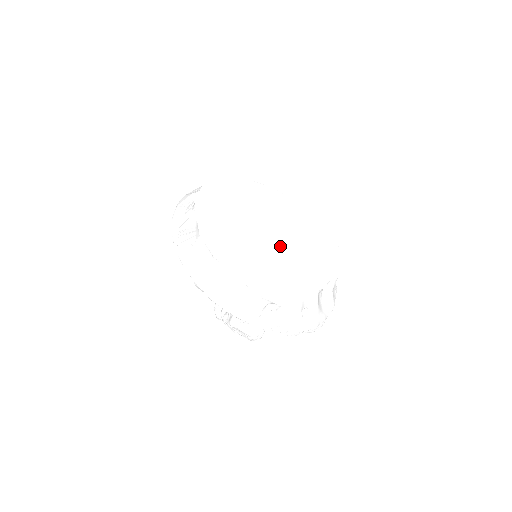
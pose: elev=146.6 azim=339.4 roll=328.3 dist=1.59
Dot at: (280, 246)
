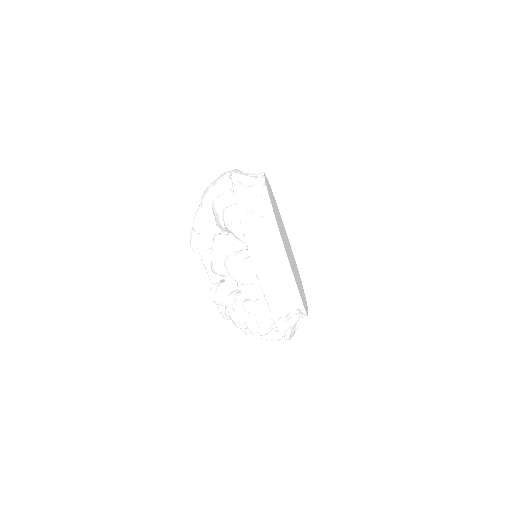
Dot at: occluded
